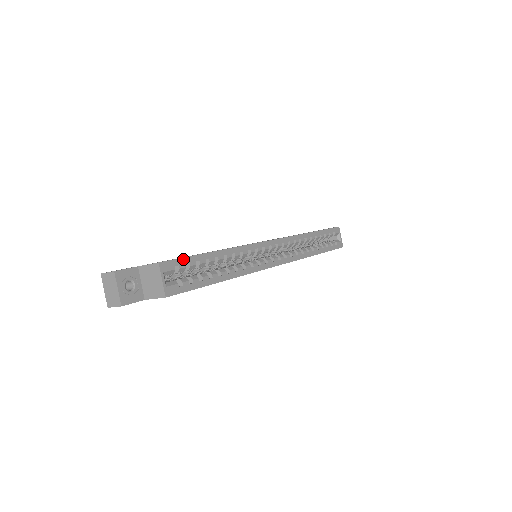
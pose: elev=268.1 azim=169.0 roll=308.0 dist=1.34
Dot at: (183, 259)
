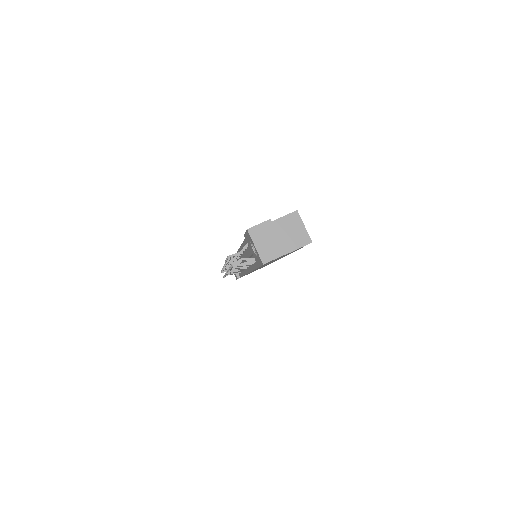
Dot at: occluded
